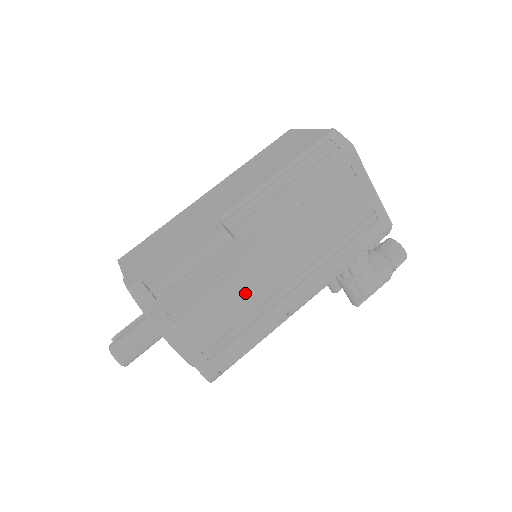
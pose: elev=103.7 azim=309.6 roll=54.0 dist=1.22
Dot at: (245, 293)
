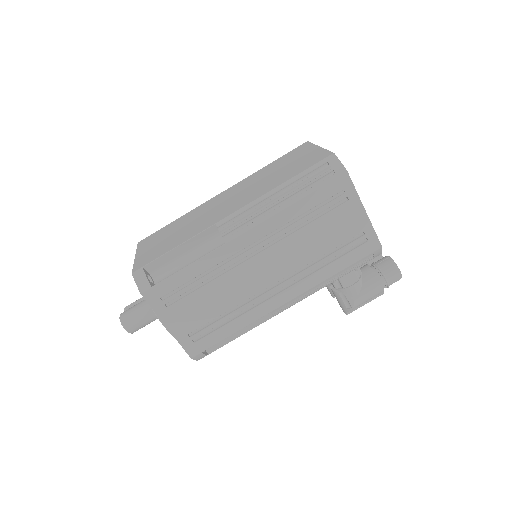
Dot at: (231, 291)
